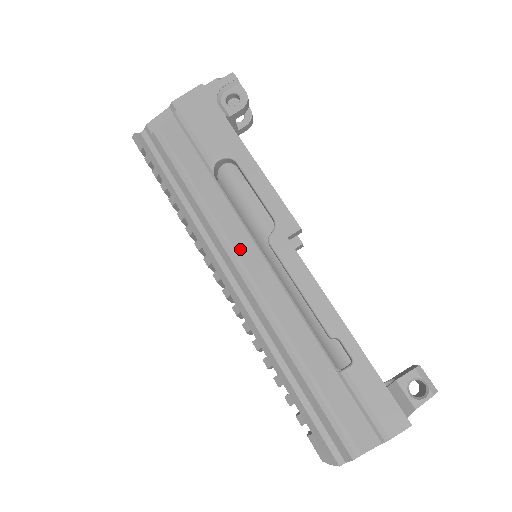
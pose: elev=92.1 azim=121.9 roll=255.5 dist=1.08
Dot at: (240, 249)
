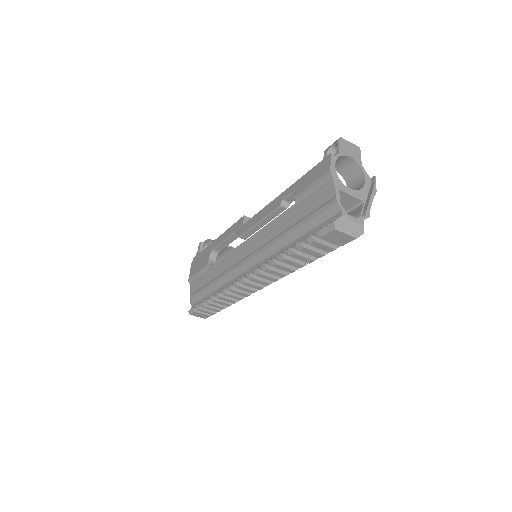
Dot at: (238, 259)
